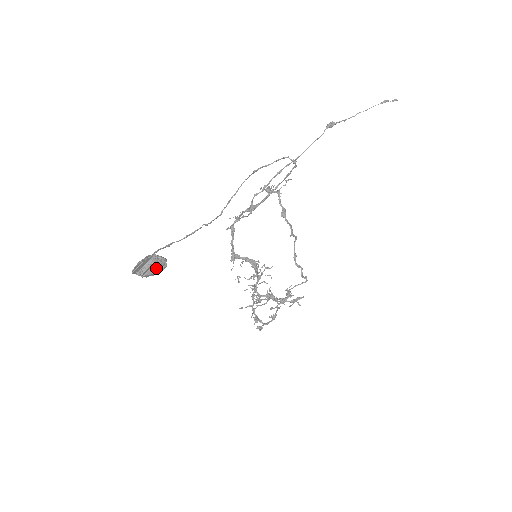
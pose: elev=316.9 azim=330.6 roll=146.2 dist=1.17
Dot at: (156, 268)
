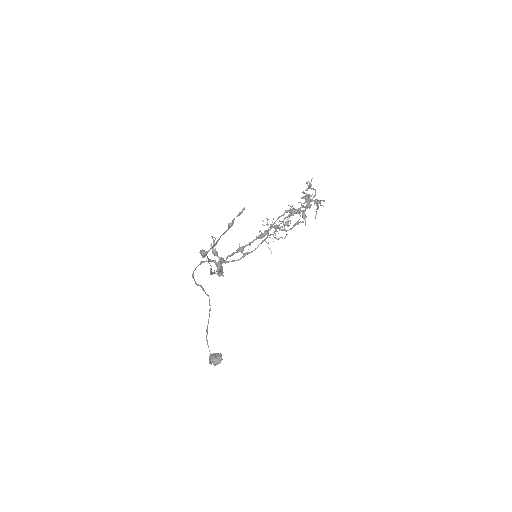
Dot at: (219, 363)
